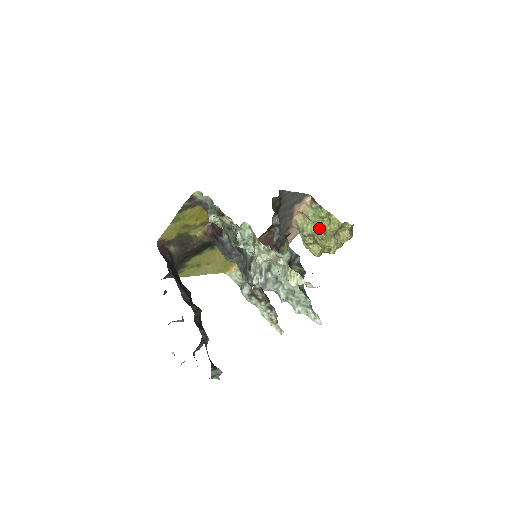
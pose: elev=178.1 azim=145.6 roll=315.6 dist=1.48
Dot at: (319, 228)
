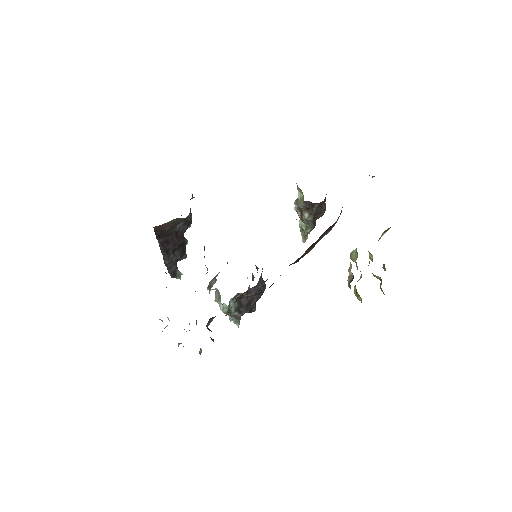
Dot at: occluded
